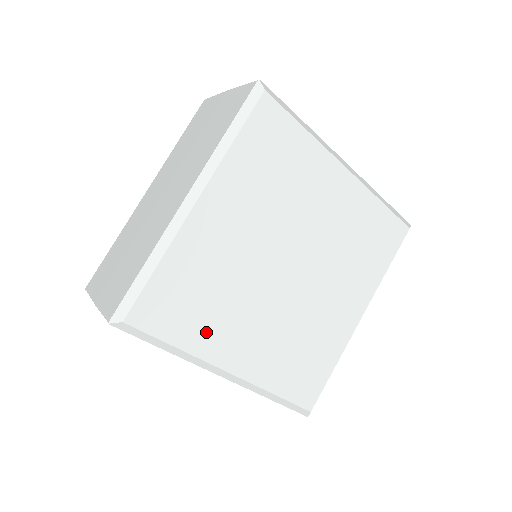
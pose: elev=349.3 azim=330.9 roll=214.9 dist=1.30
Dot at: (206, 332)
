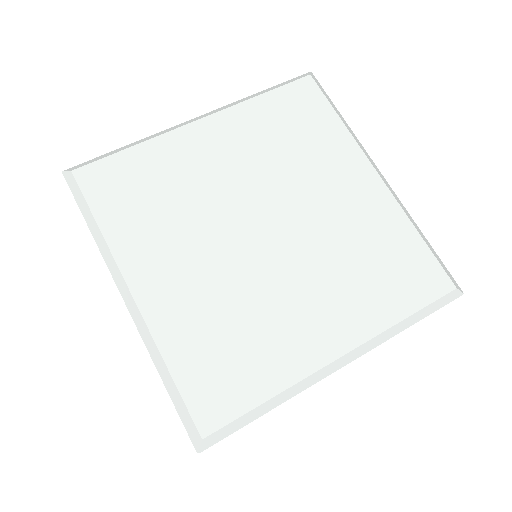
Dot at: (136, 232)
